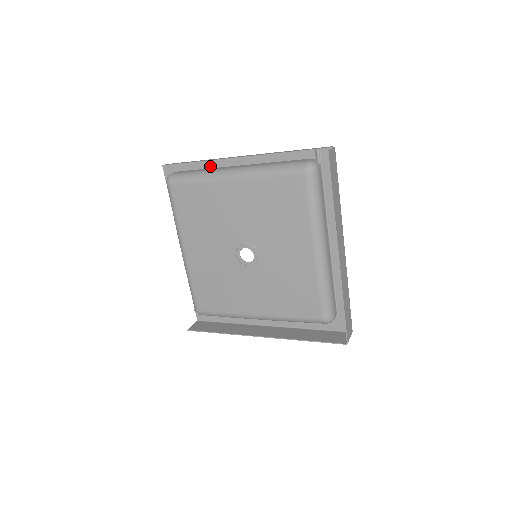
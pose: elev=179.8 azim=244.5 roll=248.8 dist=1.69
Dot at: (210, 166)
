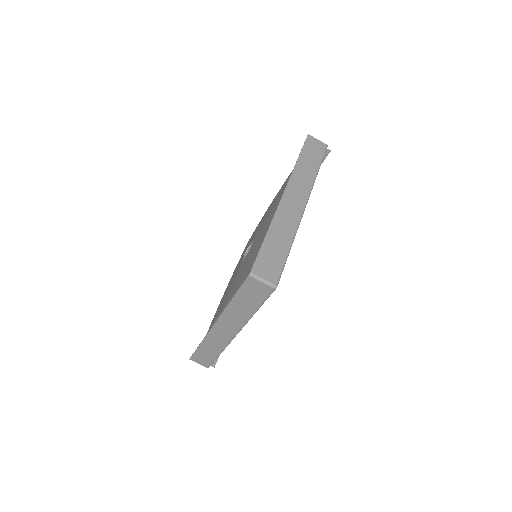
Dot at: occluded
